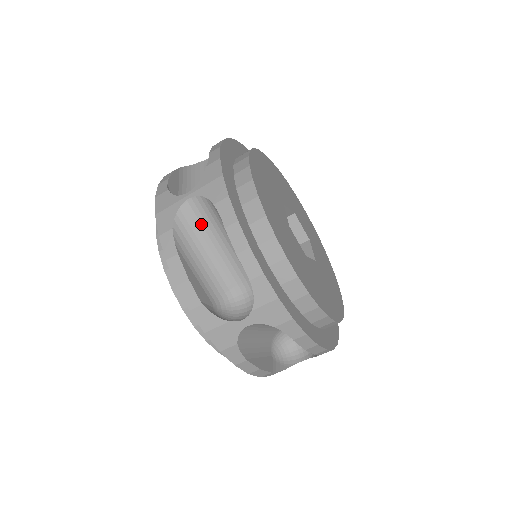
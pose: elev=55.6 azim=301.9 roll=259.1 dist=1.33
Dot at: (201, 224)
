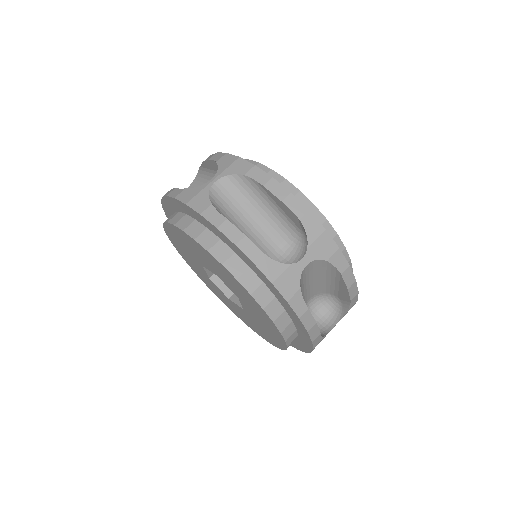
Dot at: (231, 202)
